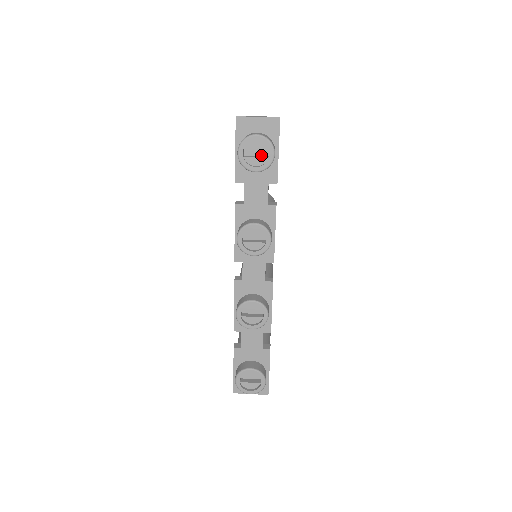
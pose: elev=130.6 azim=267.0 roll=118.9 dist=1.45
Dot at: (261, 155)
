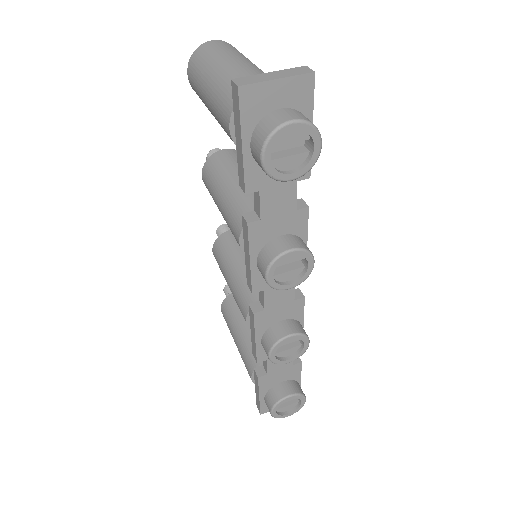
Dot at: (292, 147)
